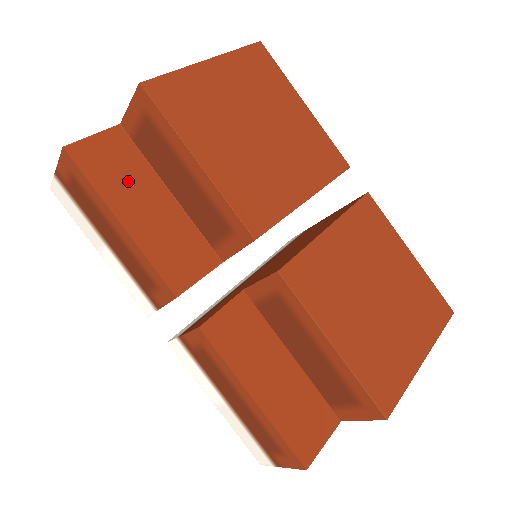
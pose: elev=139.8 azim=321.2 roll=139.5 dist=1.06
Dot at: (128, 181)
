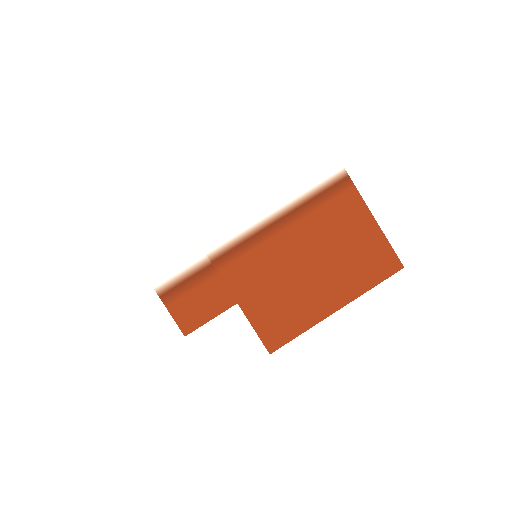
Dot at: occluded
